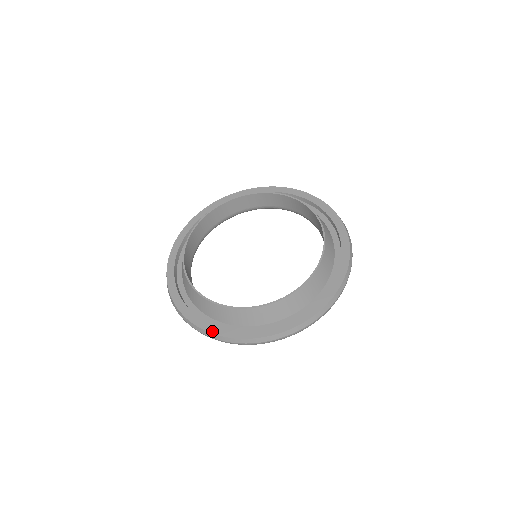
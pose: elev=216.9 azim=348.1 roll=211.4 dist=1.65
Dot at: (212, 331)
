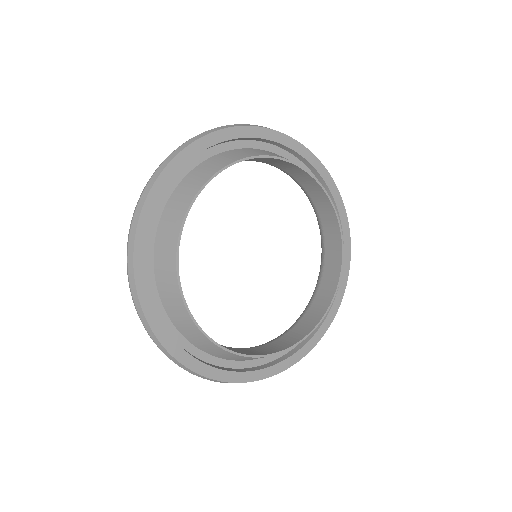
Dot at: (276, 372)
